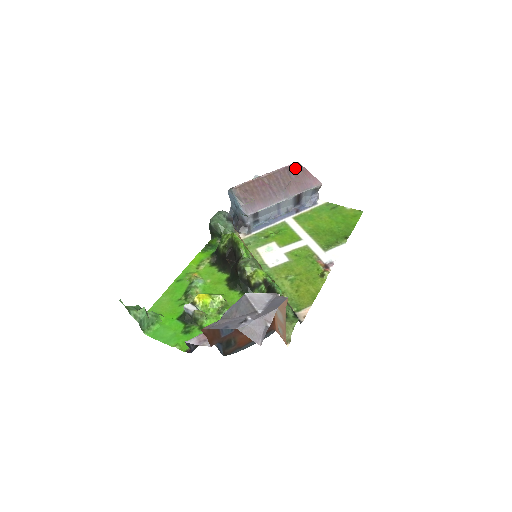
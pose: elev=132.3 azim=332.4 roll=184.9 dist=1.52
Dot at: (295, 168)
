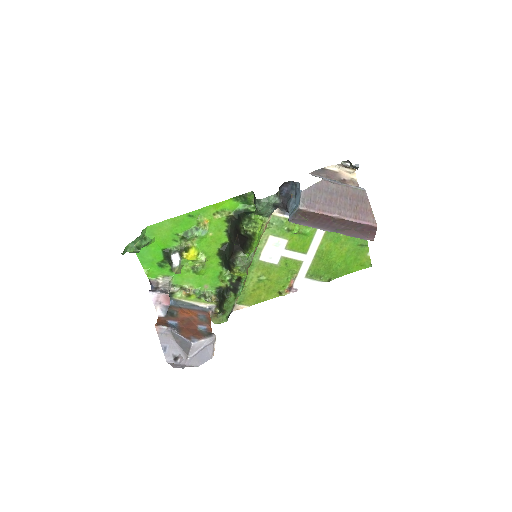
Dot at: (369, 227)
